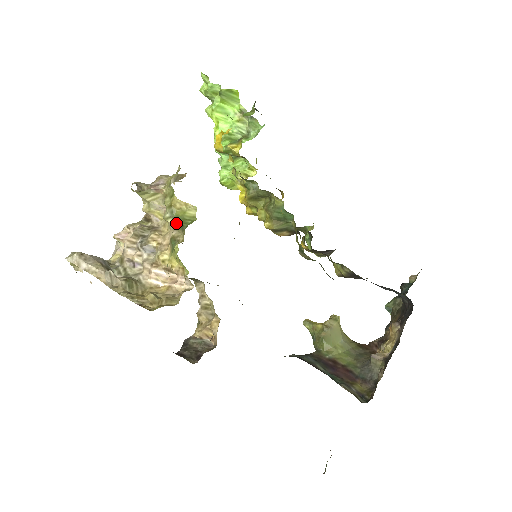
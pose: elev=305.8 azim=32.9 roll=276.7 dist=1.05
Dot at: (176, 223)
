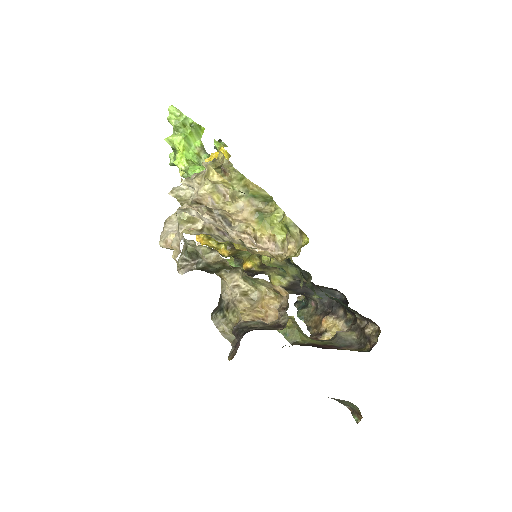
Dot at: (255, 199)
